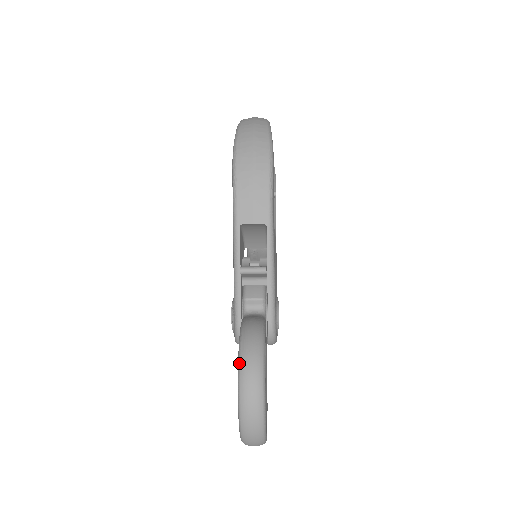
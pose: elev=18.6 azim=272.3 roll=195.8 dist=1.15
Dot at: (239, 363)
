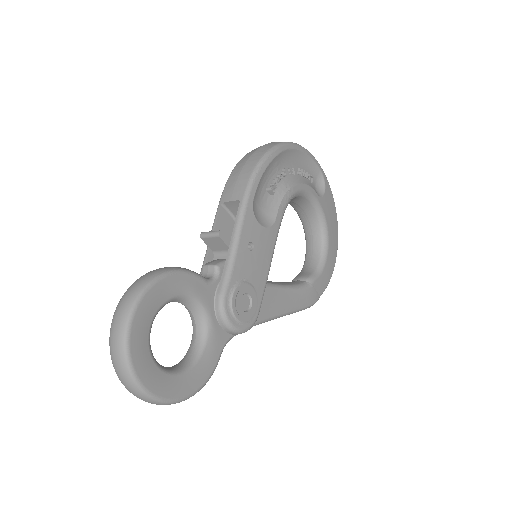
Dot at: (134, 282)
